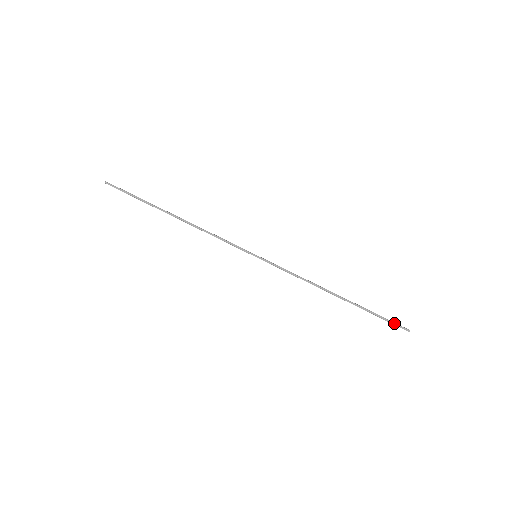
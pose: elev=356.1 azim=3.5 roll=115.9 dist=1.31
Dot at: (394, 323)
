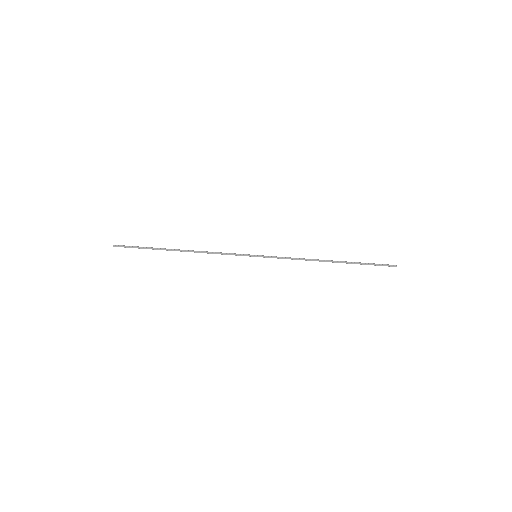
Dot at: (383, 265)
